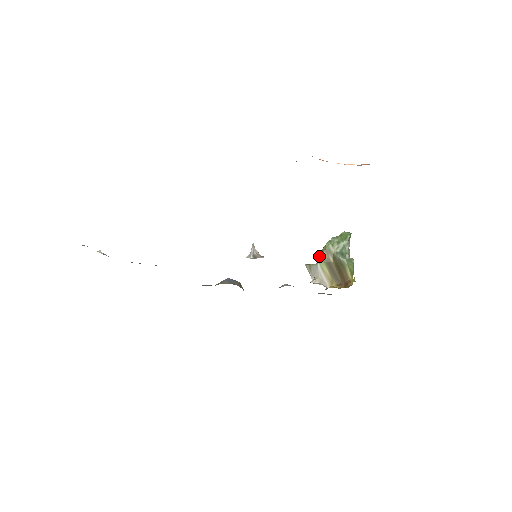
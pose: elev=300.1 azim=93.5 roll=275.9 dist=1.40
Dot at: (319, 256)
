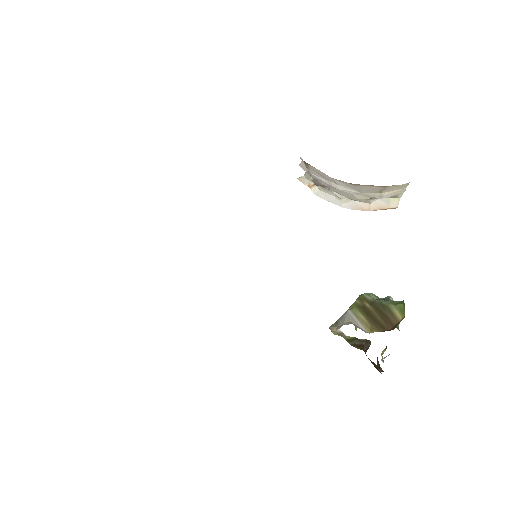
Dot at: (349, 308)
